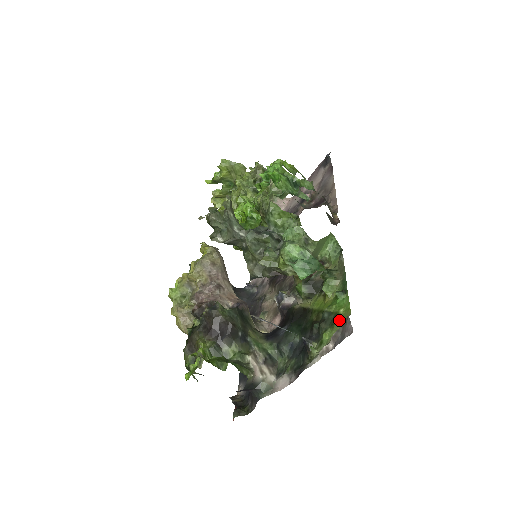
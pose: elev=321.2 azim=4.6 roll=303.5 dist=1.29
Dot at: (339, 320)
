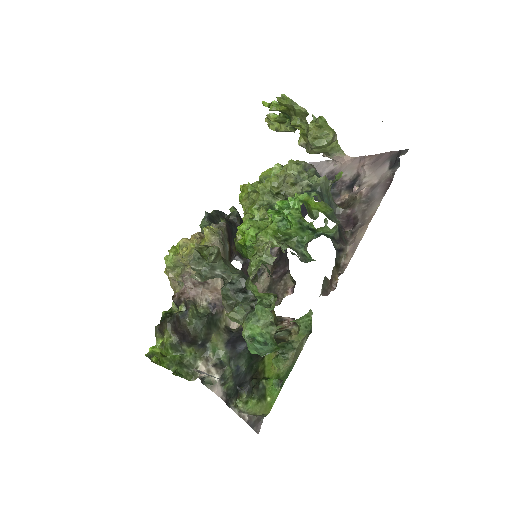
Dot at: (263, 404)
